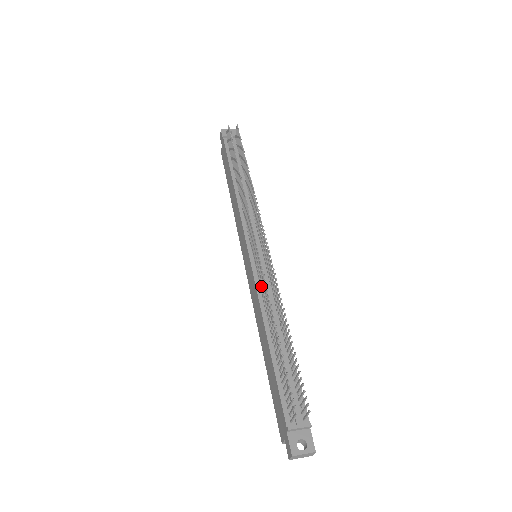
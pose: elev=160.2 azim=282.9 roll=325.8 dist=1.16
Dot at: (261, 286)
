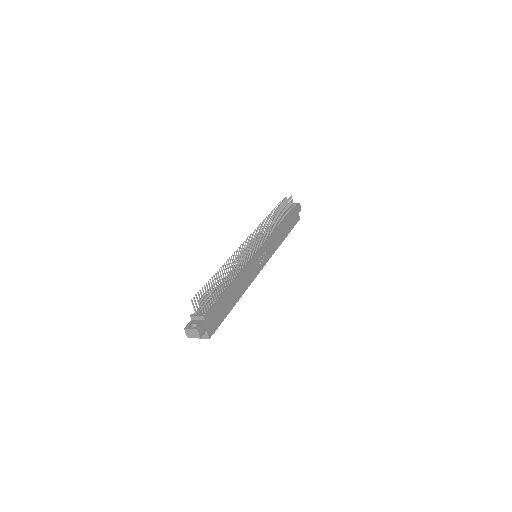
Dot at: occluded
